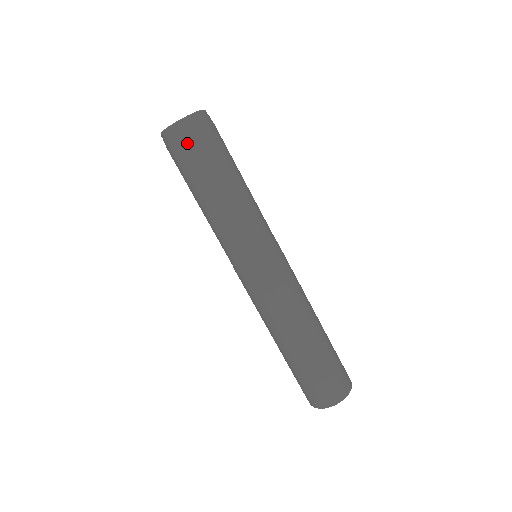
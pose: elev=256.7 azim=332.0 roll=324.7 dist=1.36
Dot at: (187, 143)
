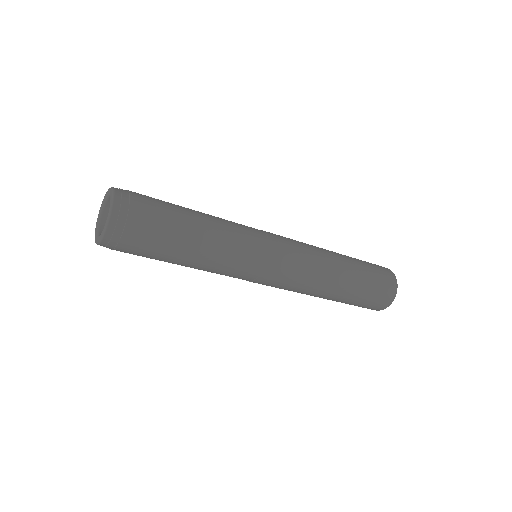
Dot at: (123, 251)
